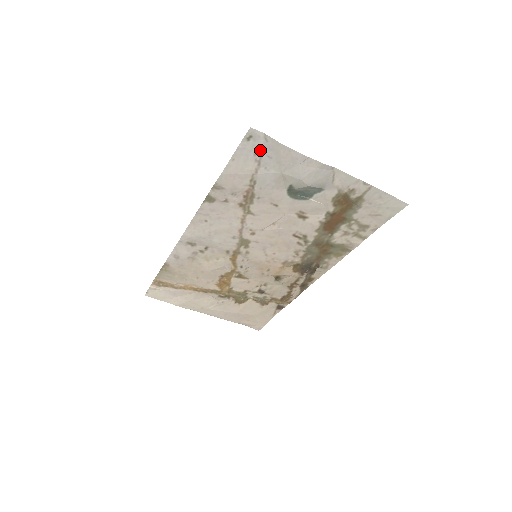
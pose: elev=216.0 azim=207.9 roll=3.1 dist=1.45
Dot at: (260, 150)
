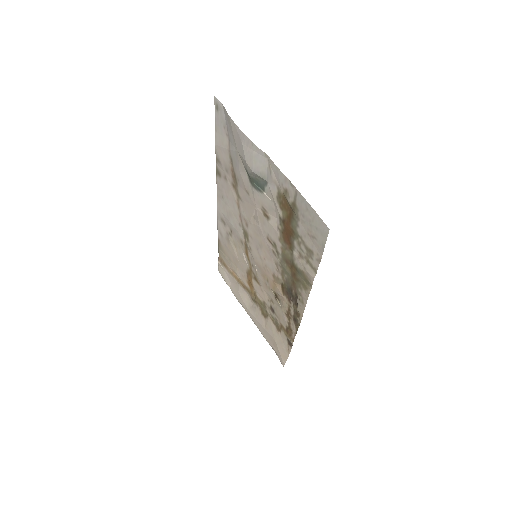
Dot at: (226, 123)
